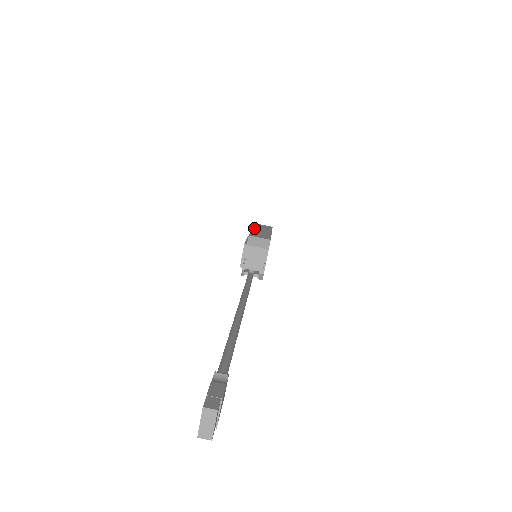
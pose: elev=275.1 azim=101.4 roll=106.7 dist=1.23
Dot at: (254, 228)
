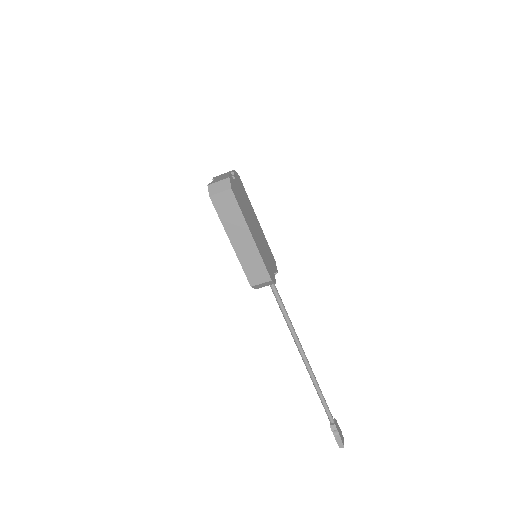
Dot at: (230, 238)
